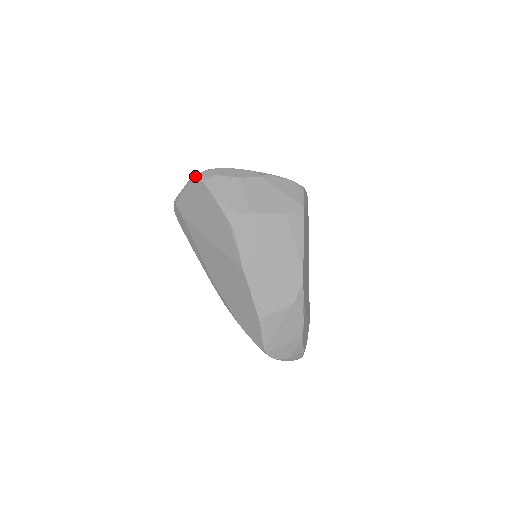
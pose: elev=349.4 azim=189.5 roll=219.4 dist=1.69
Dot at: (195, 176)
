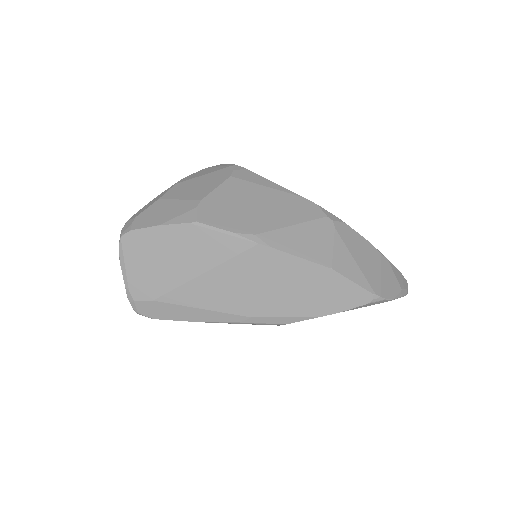
Dot at: (119, 241)
